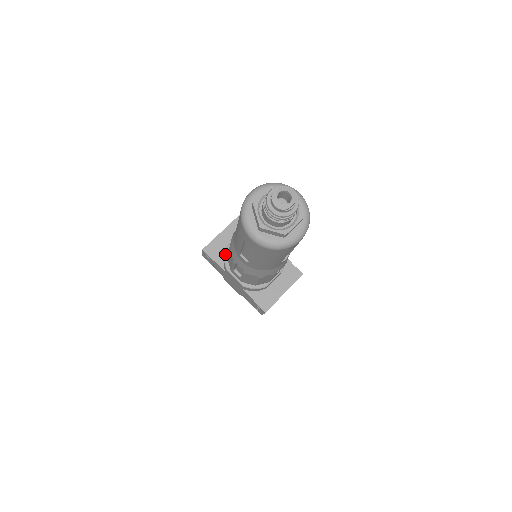
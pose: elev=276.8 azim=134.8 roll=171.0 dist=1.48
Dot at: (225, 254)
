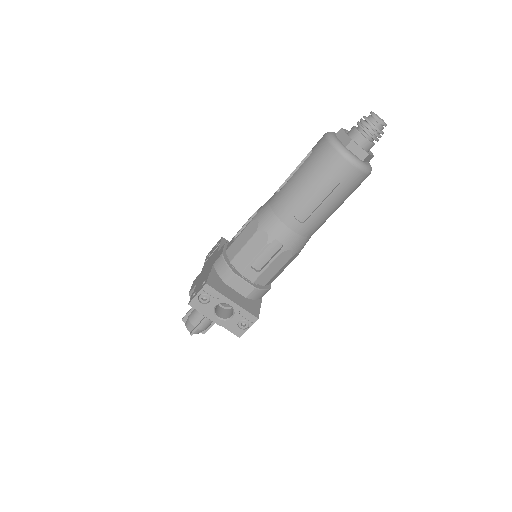
Dot at: occluded
